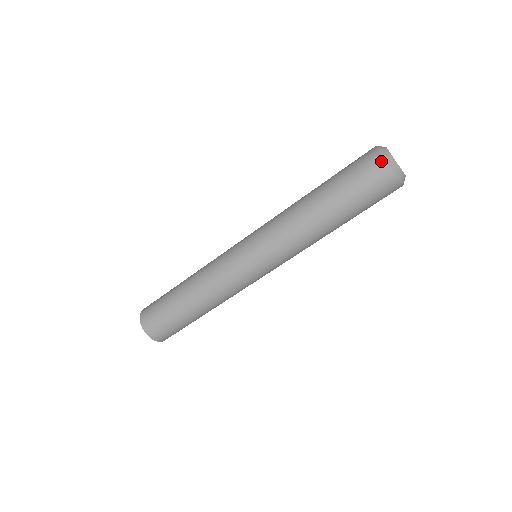
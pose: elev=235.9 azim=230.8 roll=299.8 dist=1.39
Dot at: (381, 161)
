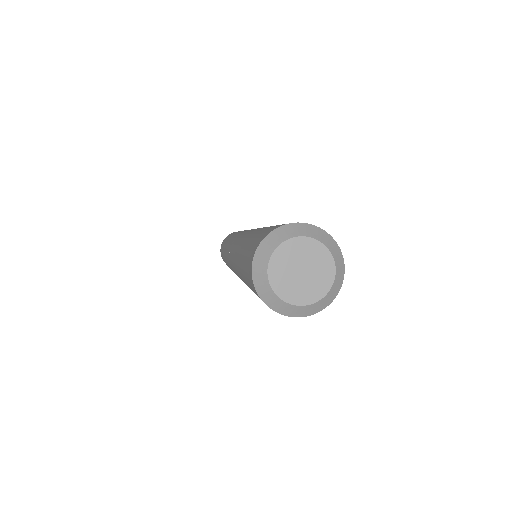
Dot at: occluded
